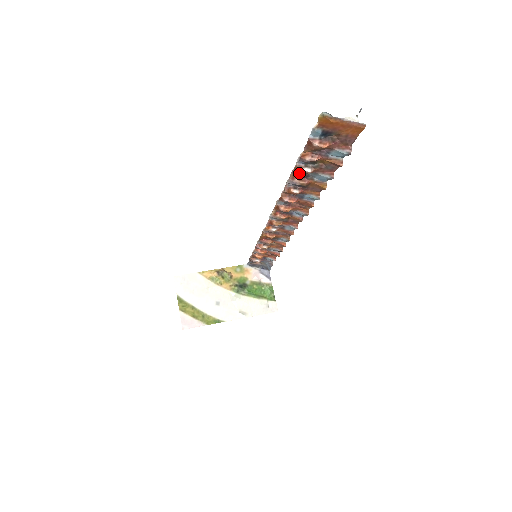
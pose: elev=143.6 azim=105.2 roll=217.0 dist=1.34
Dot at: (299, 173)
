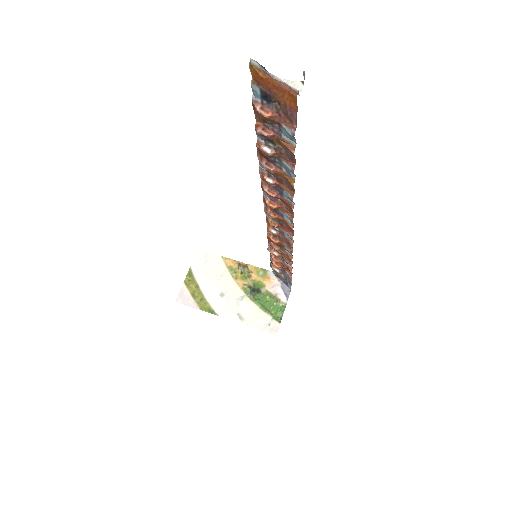
Dot at: (261, 152)
